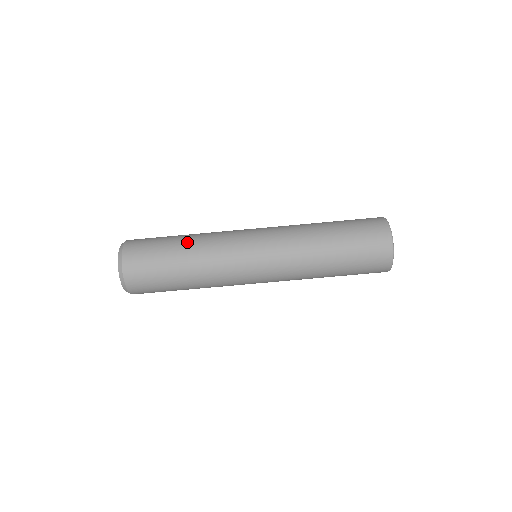
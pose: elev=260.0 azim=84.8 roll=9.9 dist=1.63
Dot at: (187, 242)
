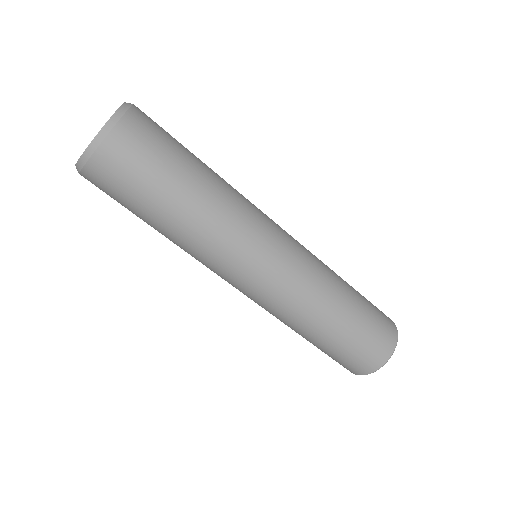
Dot at: (207, 184)
